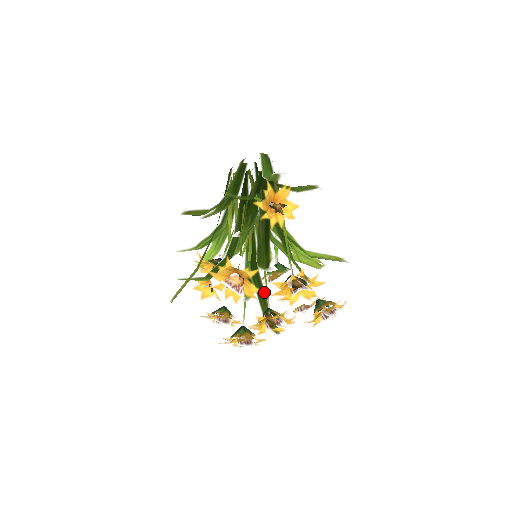
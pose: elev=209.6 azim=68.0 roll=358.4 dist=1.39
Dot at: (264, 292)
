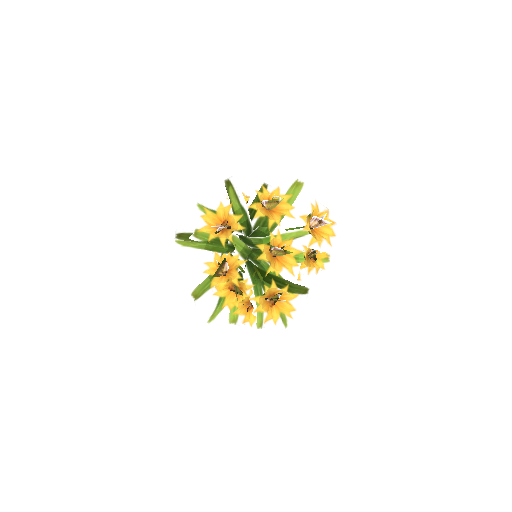
Dot at: occluded
